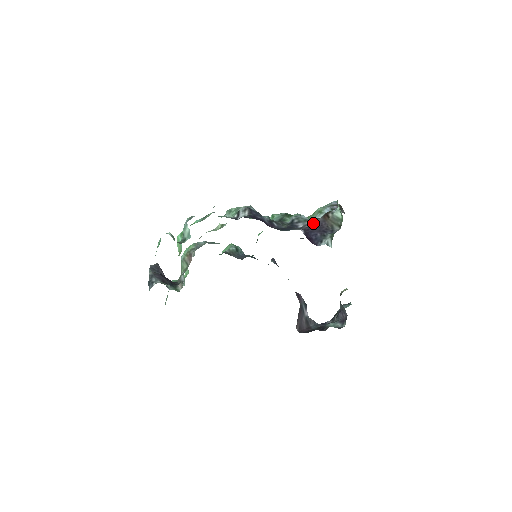
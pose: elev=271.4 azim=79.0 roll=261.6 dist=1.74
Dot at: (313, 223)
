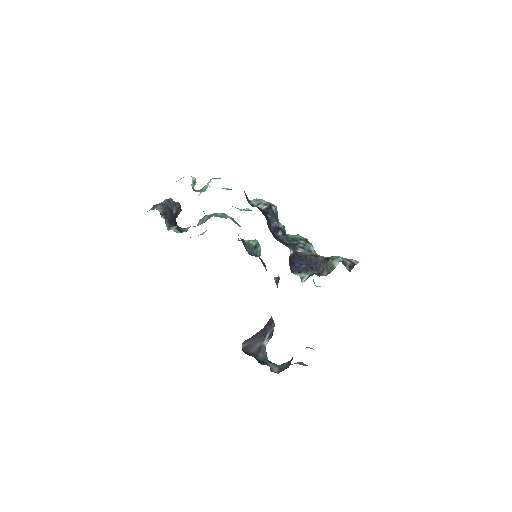
Dot at: (311, 256)
